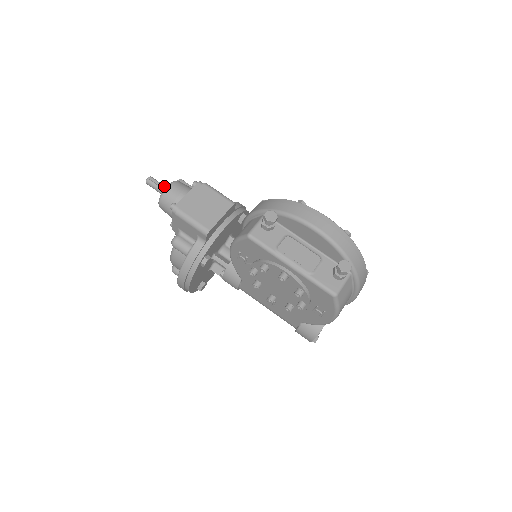
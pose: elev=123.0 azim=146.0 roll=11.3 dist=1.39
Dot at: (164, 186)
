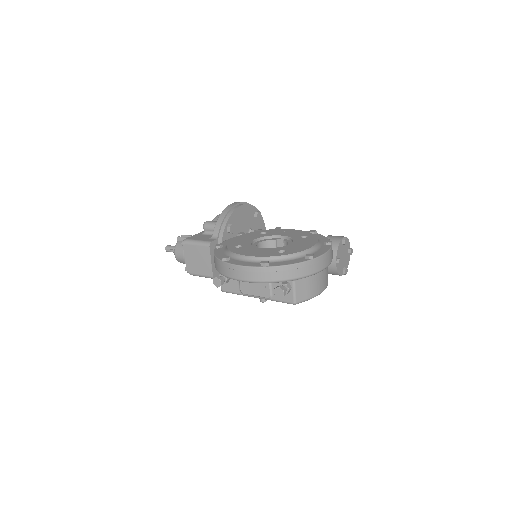
Dot at: occluded
